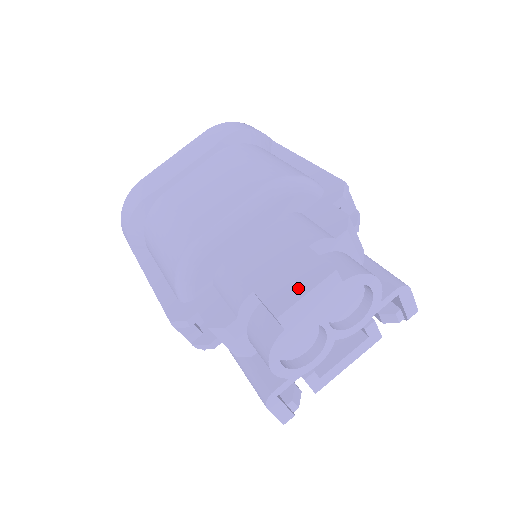
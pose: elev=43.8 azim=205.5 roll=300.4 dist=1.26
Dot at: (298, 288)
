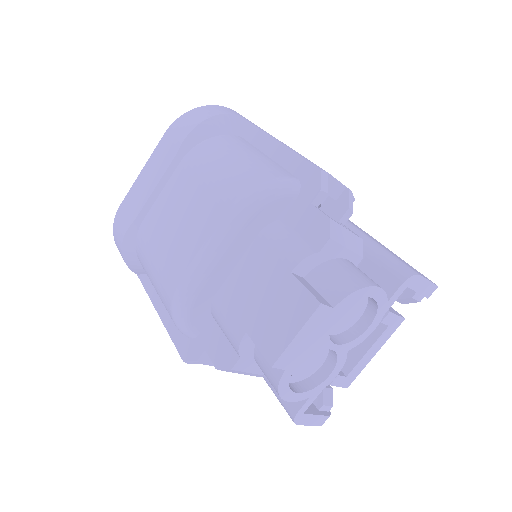
Dot at: (287, 328)
